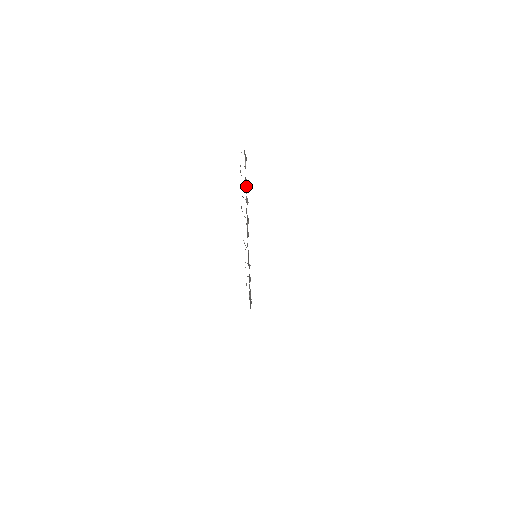
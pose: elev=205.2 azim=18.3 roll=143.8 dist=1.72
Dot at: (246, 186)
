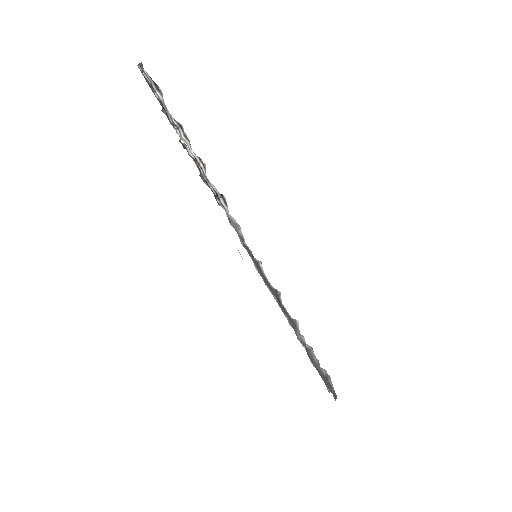
Dot at: (184, 135)
